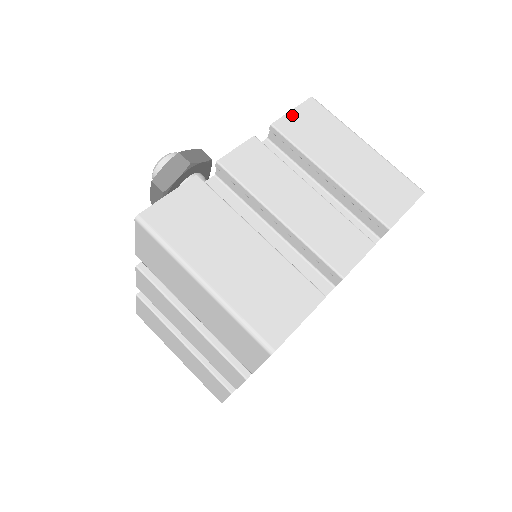
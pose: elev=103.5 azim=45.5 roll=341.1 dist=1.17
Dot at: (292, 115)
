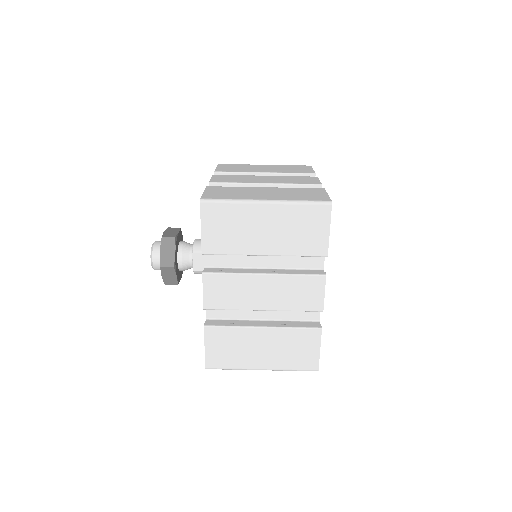
Dot at: (205, 233)
